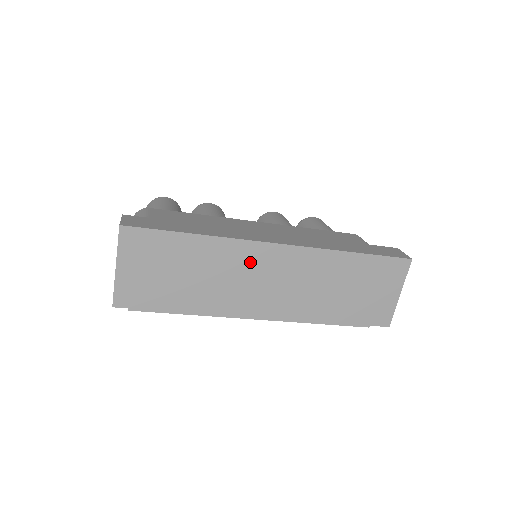
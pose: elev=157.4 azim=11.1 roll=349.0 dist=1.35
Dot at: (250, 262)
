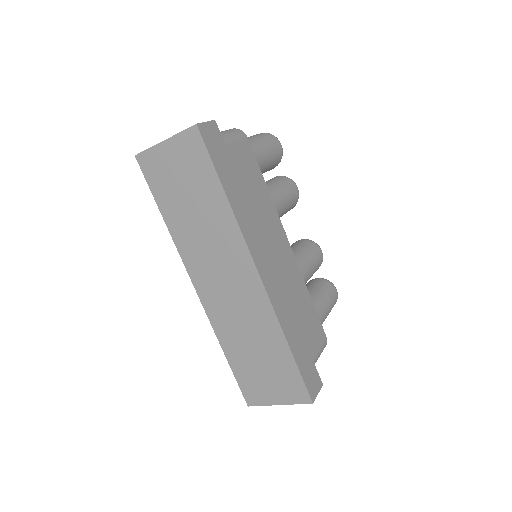
Dot at: (231, 255)
